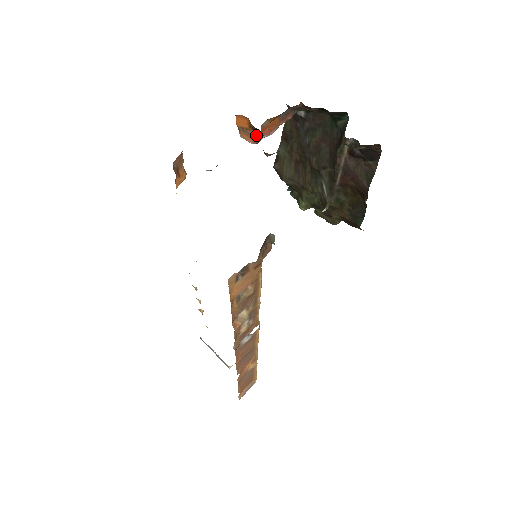
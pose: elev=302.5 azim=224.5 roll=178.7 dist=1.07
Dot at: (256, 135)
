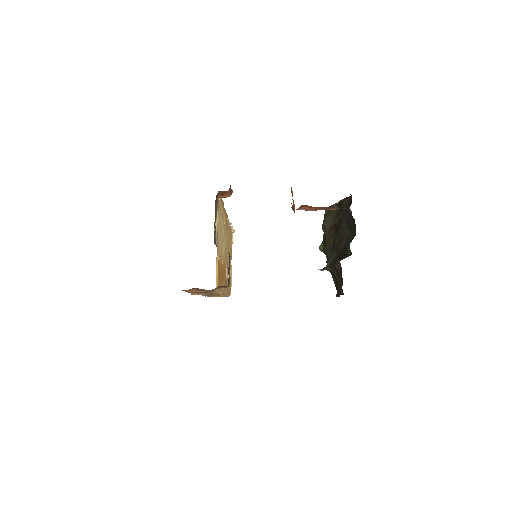
Dot at: (293, 208)
